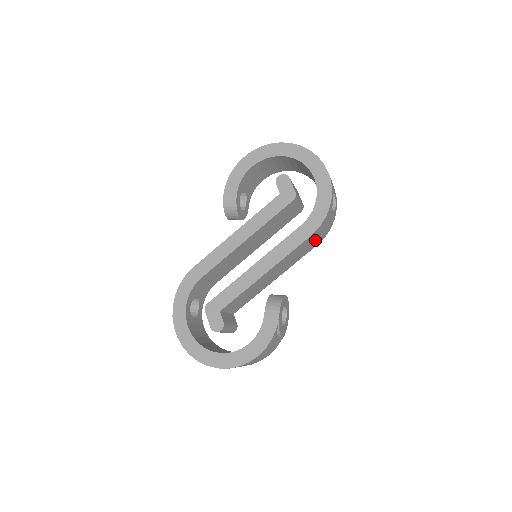
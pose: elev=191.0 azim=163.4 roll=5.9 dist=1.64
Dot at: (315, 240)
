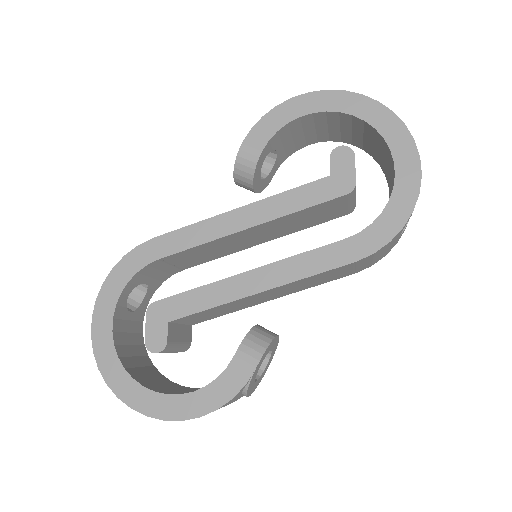
Dot at: (355, 268)
